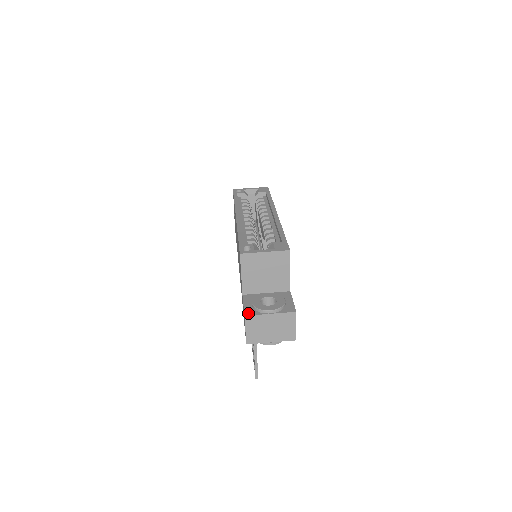
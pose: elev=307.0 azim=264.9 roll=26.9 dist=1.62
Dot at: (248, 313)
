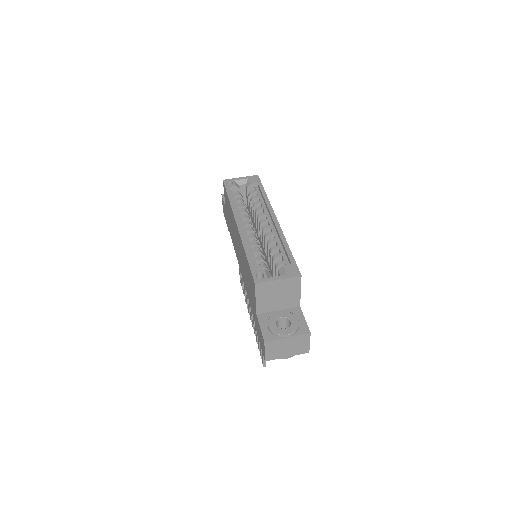
Dot at: (267, 338)
